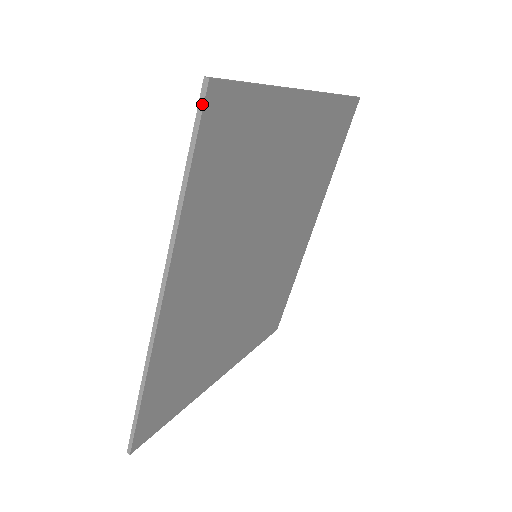
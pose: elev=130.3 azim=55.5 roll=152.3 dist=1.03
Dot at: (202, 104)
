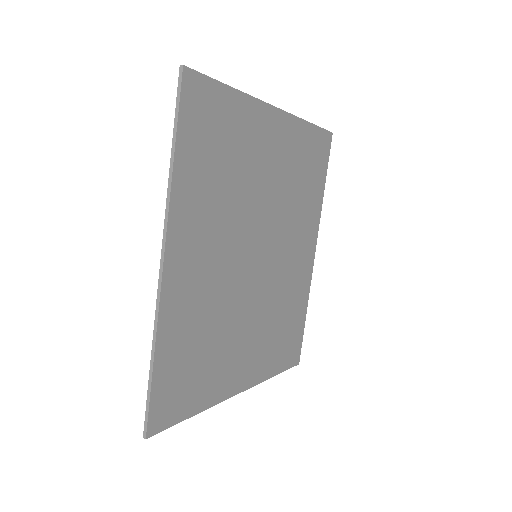
Dot at: (180, 84)
